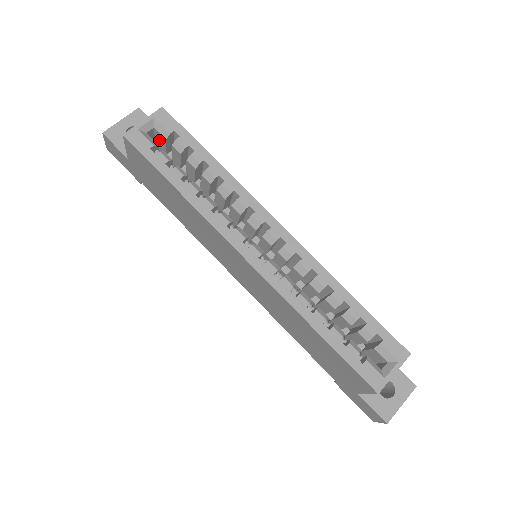
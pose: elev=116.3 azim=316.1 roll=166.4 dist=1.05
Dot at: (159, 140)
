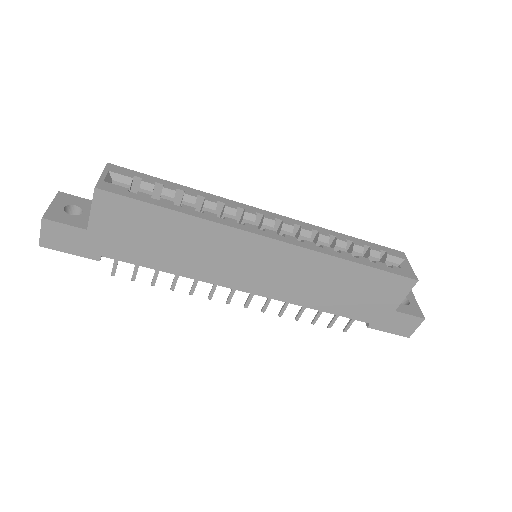
Dot at: occluded
